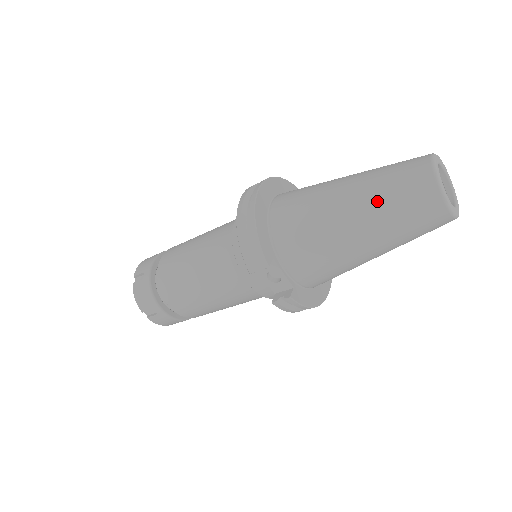
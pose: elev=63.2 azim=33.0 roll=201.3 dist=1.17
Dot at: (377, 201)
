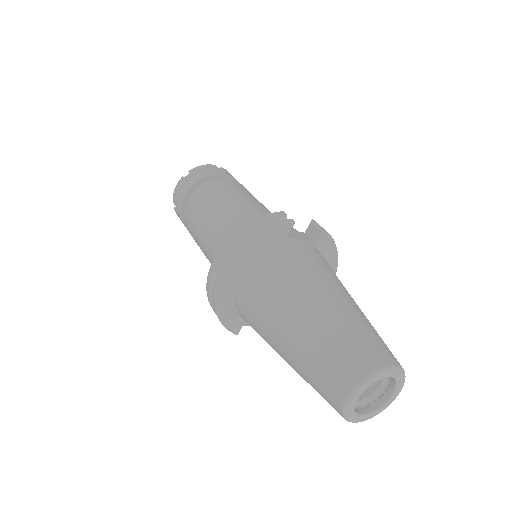
Dot at: (303, 378)
